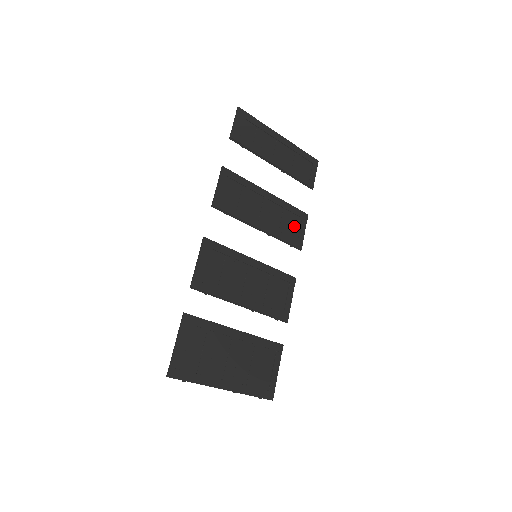
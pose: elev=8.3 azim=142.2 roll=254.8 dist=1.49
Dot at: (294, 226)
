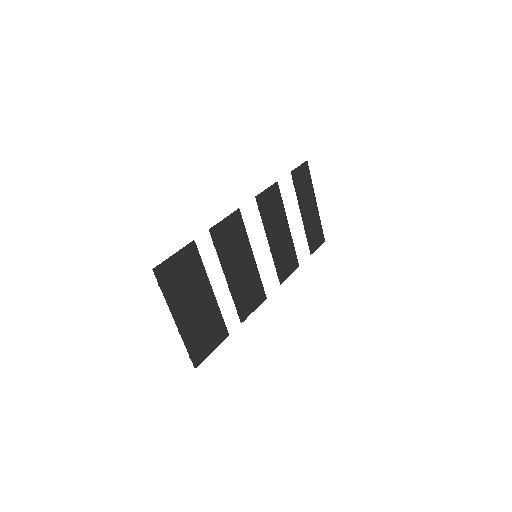
Dot at: (287, 264)
